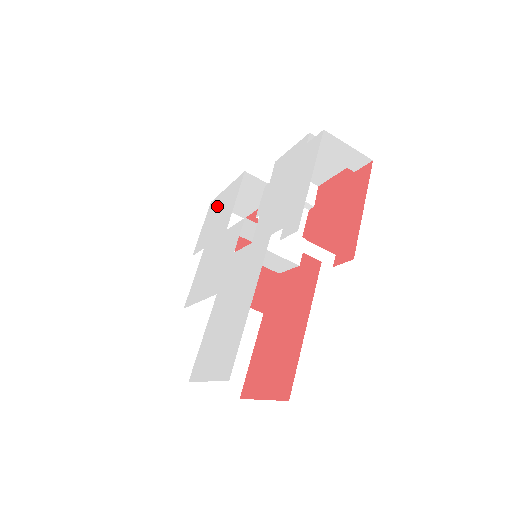
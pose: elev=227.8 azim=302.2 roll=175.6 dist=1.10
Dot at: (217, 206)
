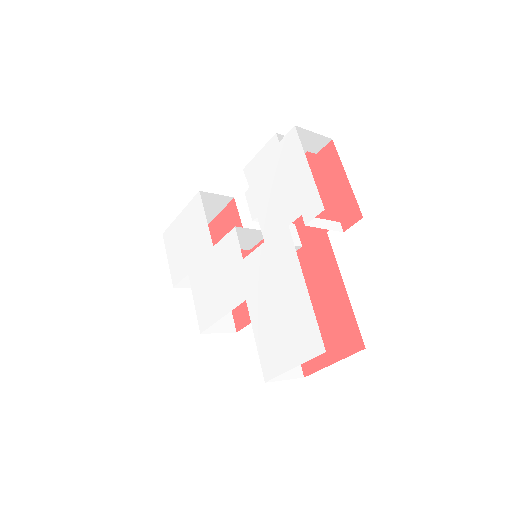
Dot at: (178, 233)
